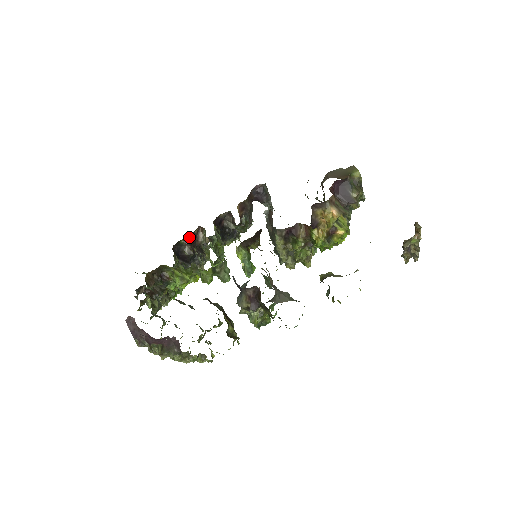
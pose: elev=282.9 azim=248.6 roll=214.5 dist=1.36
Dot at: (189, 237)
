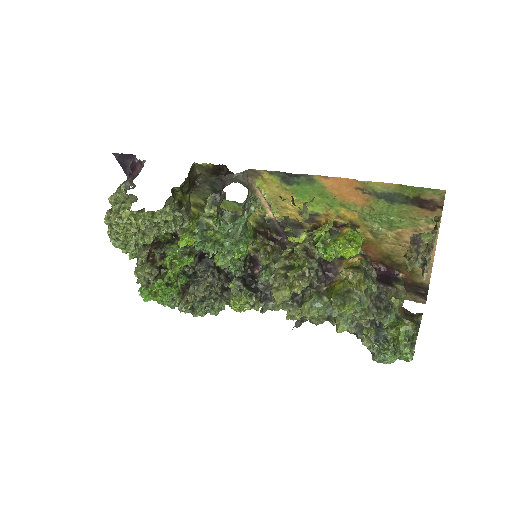
Dot at: occluded
